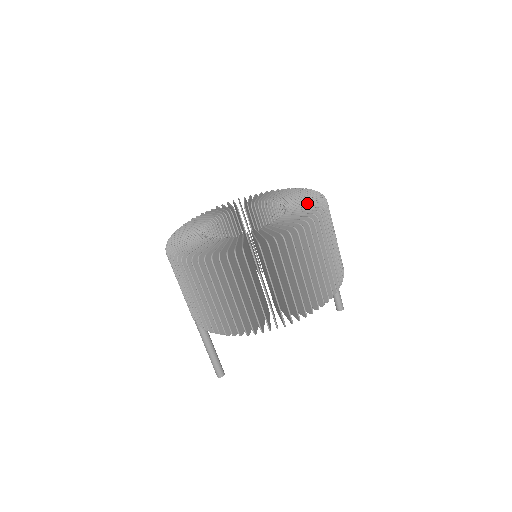
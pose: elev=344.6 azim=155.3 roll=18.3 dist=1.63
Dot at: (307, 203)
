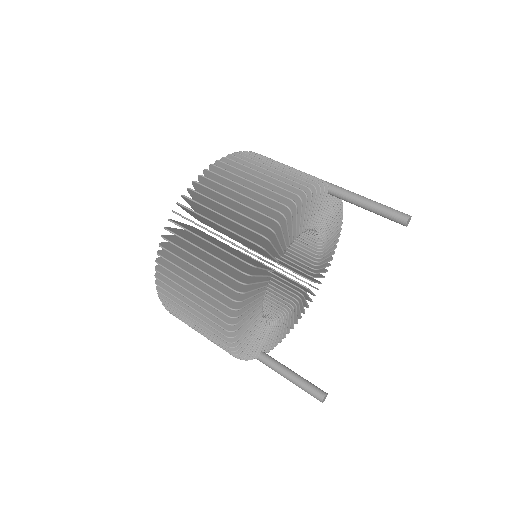
Dot at: occluded
